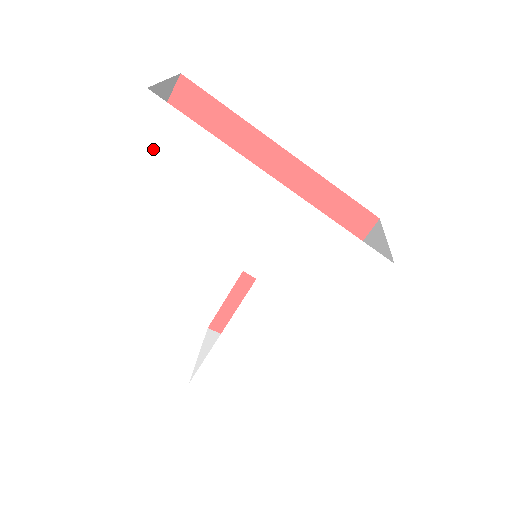
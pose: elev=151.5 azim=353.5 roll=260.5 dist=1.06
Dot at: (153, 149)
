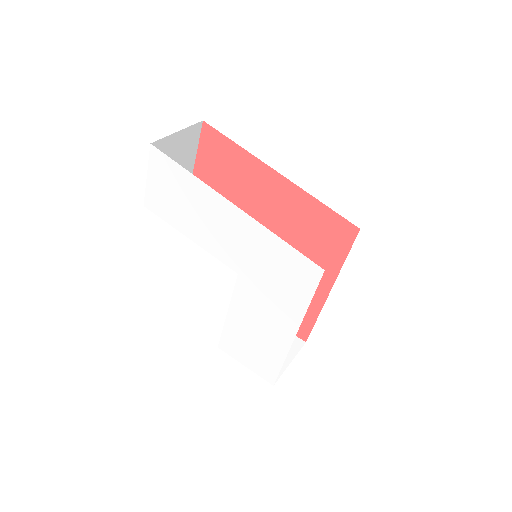
Dot at: (162, 182)
